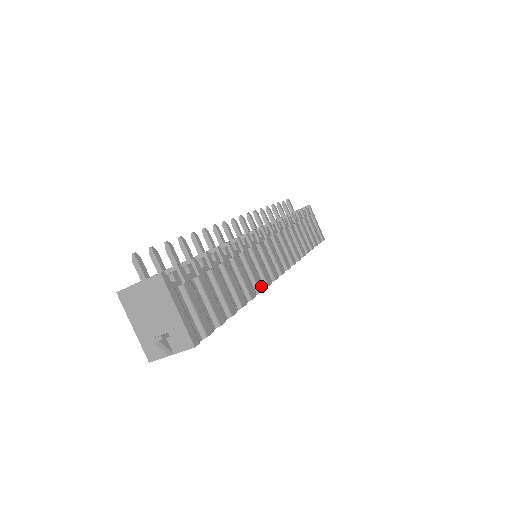
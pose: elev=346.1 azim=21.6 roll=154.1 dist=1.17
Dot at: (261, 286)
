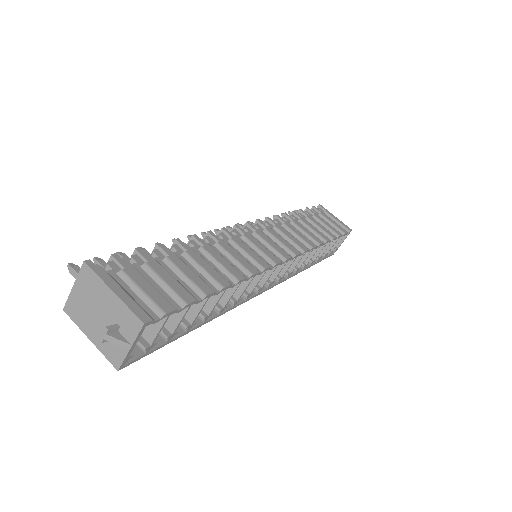
Dot at: (253, 269)
